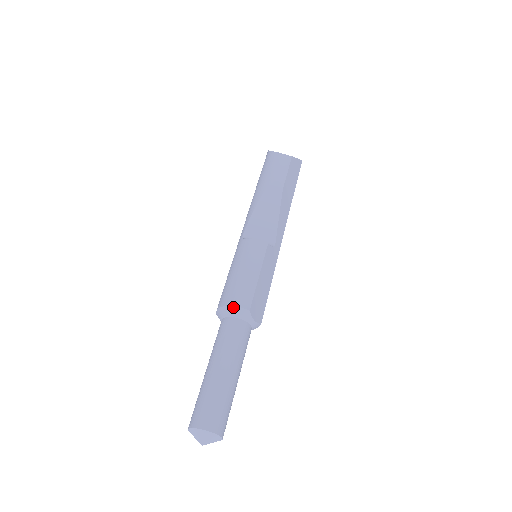
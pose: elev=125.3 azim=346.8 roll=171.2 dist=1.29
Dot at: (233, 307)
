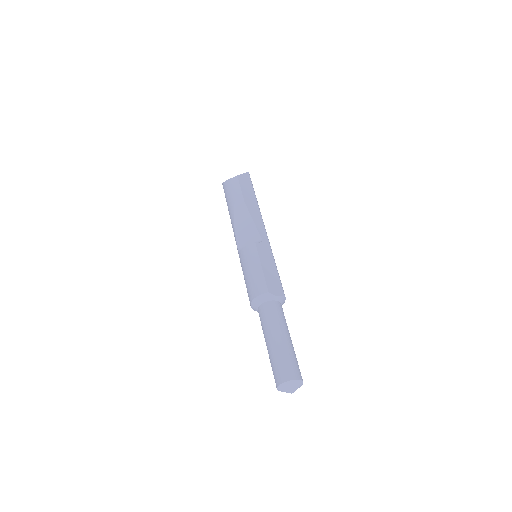
Dot at: (257, 298)
